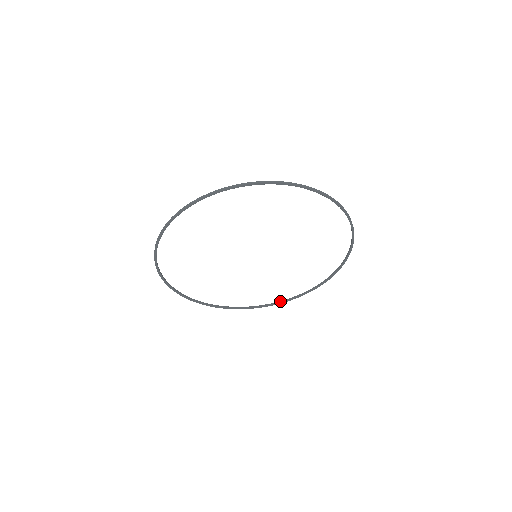
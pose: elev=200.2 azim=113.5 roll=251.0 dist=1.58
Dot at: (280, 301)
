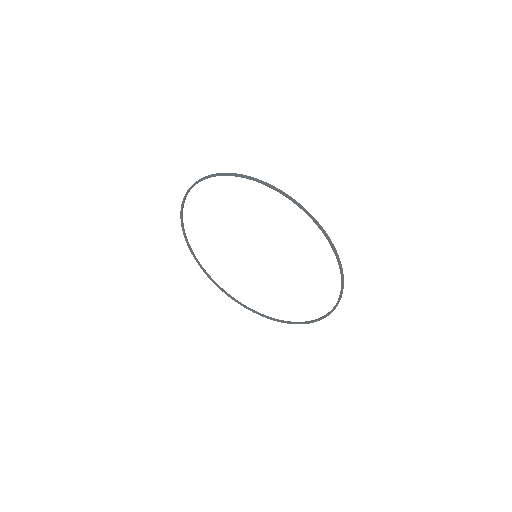
Dot at: occluded
